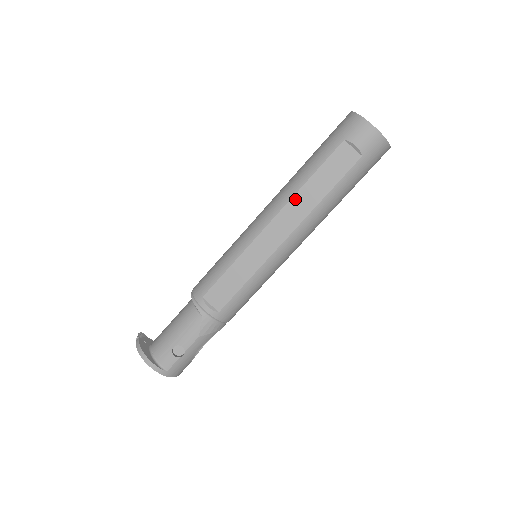
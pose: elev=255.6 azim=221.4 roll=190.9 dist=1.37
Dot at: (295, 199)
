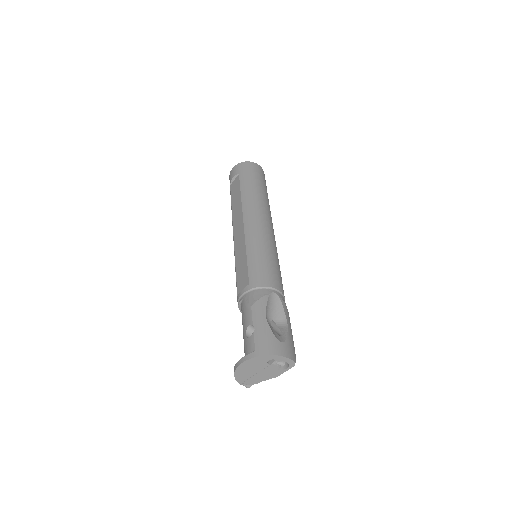
Dot at: (233, 216)
